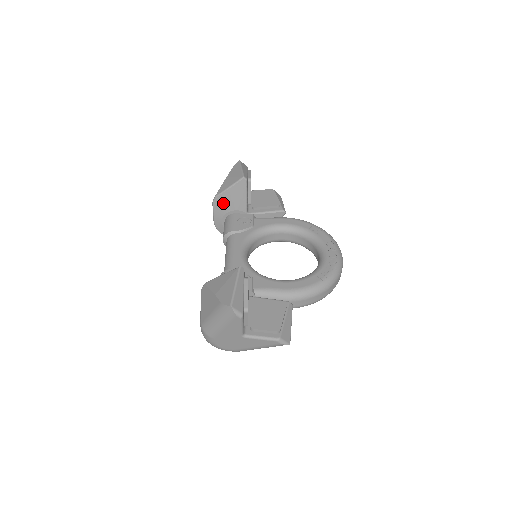
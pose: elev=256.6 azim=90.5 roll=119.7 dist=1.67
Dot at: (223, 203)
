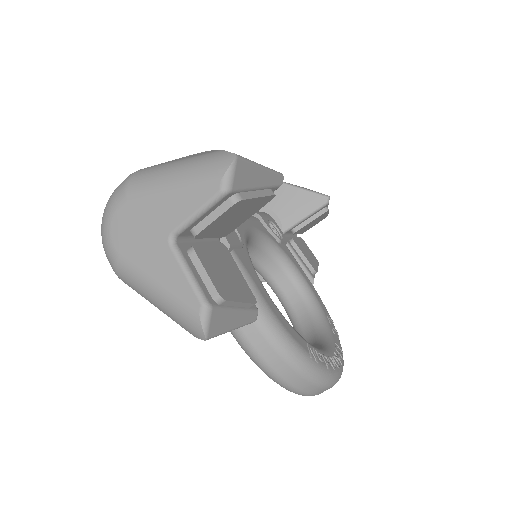
Dot at: (277, 195)
